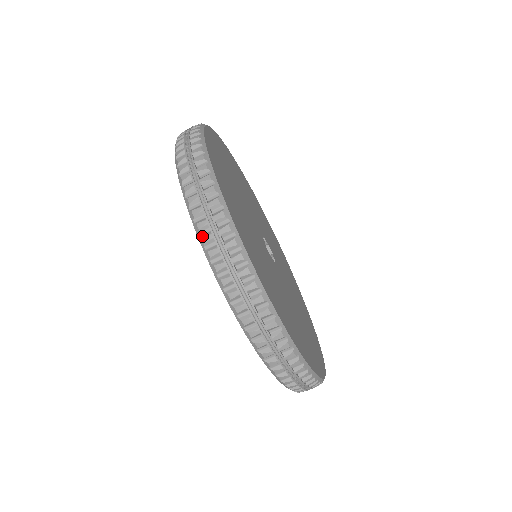
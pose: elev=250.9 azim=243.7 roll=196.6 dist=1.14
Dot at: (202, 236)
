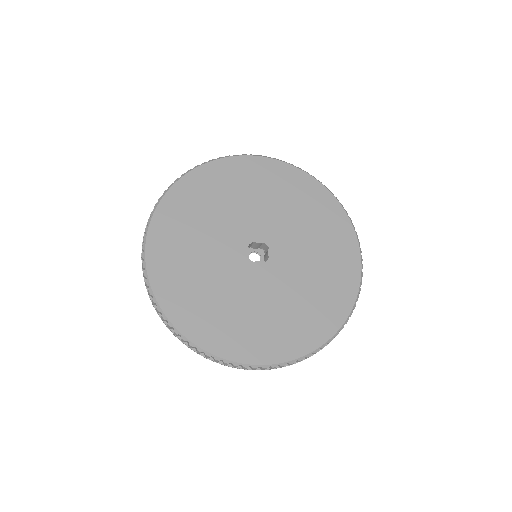
Dot at: occluded
